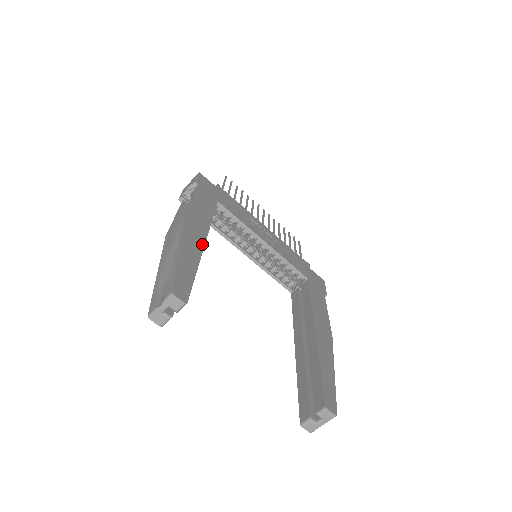
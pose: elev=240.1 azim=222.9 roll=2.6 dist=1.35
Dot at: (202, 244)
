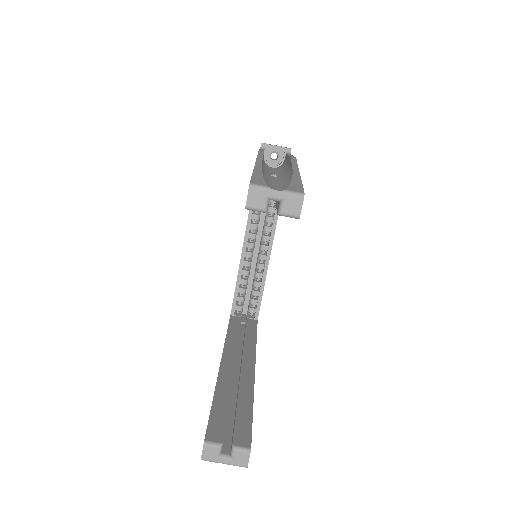
Dot at: occluded
